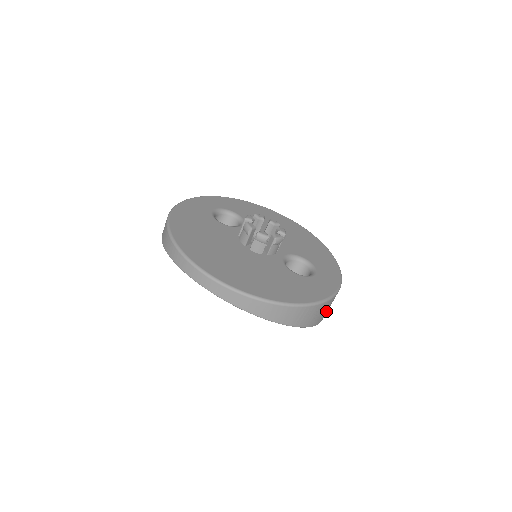
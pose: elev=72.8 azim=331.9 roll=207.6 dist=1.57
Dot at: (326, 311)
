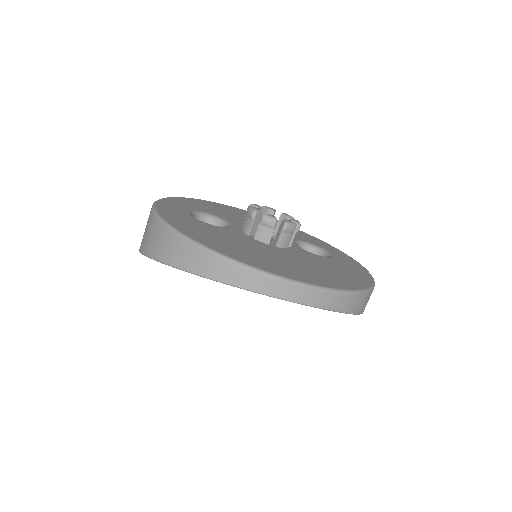
Dot at: occluded
